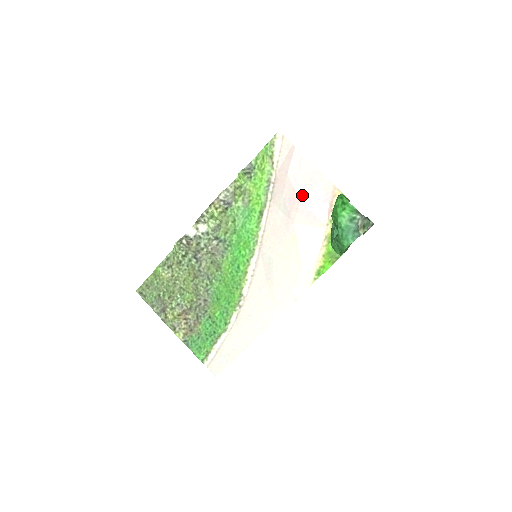
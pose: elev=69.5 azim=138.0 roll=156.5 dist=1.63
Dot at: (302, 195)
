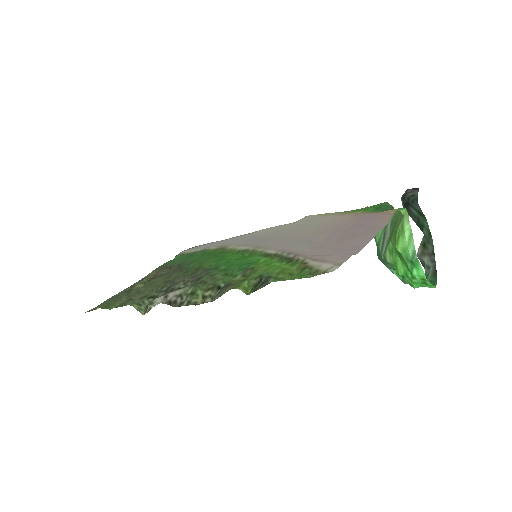
Dot at: (342, 242)
